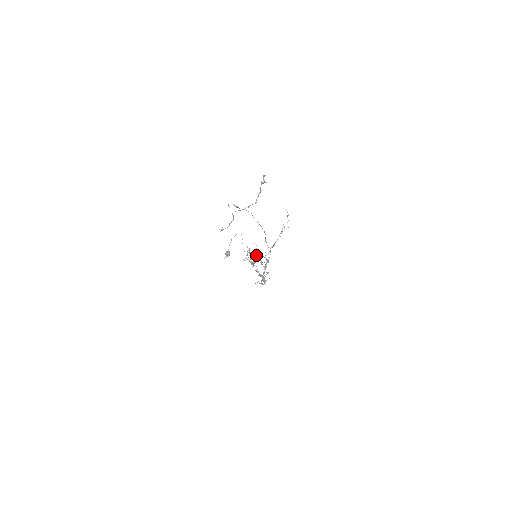
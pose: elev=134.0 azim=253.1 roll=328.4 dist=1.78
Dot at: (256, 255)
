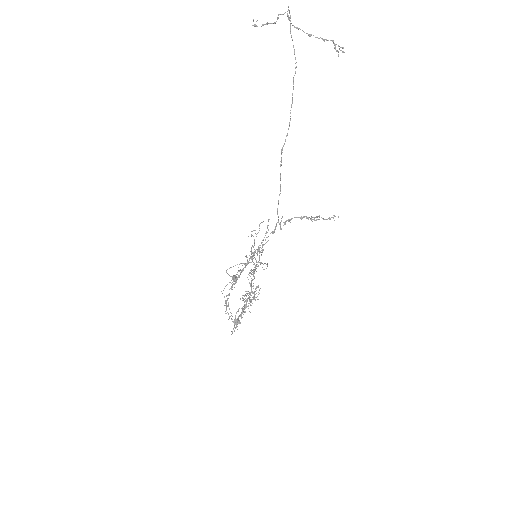
Dot at: occluded
